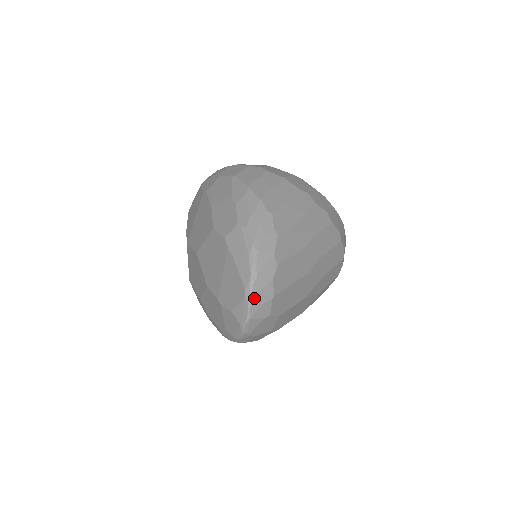
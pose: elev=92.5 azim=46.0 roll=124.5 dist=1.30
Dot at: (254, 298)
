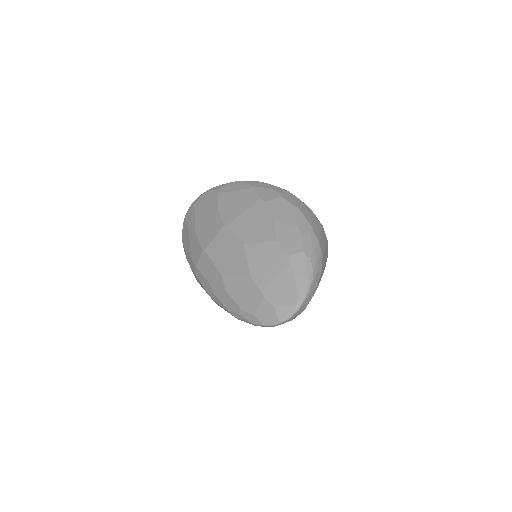
Dot at: (300, 309)
